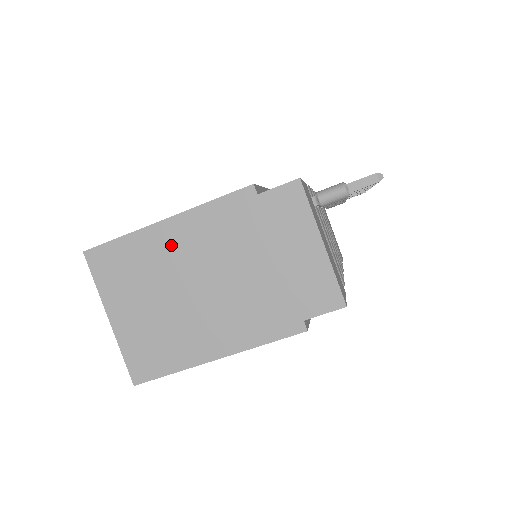
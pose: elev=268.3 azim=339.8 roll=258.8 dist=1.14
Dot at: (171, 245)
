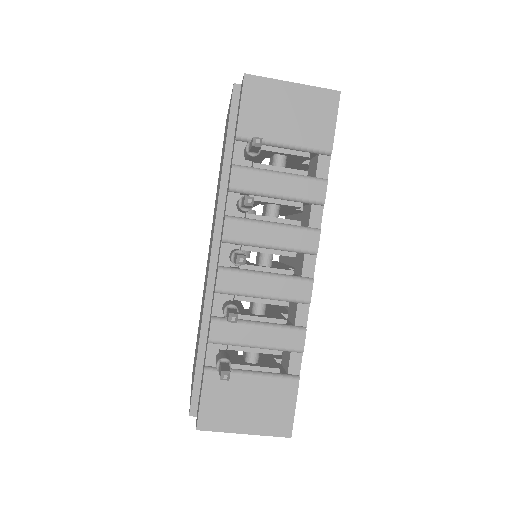
Dot at: occluded
